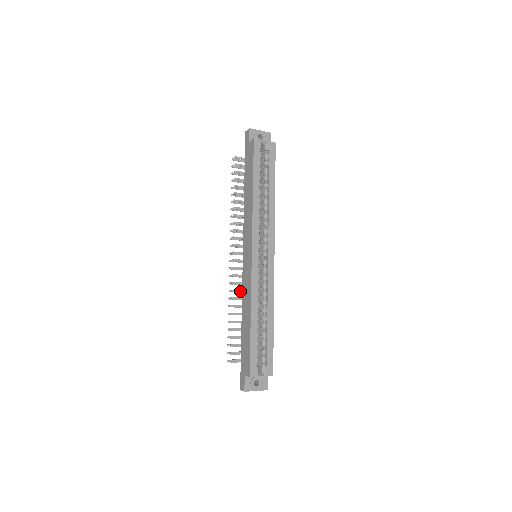
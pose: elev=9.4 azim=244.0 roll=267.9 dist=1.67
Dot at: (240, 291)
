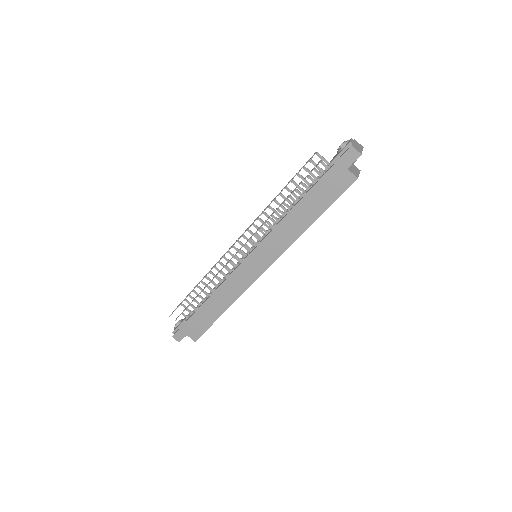
Dot at: occluded
